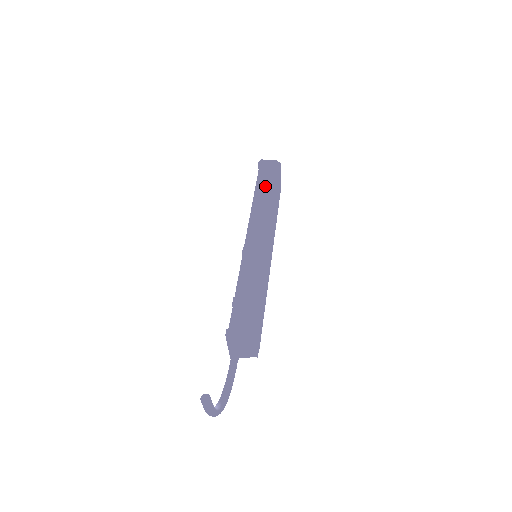
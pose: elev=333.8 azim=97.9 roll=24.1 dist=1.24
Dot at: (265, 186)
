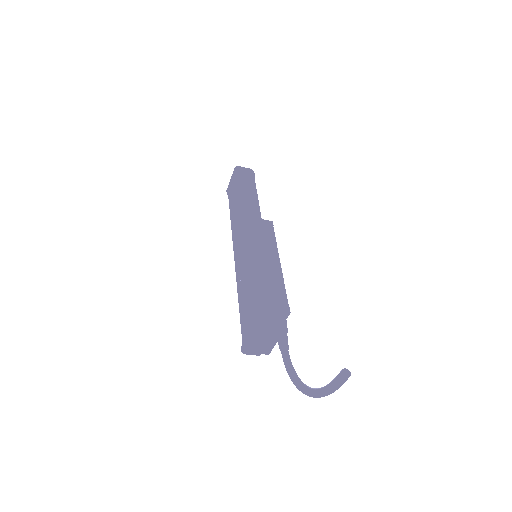
Dot at: (249, 191)
